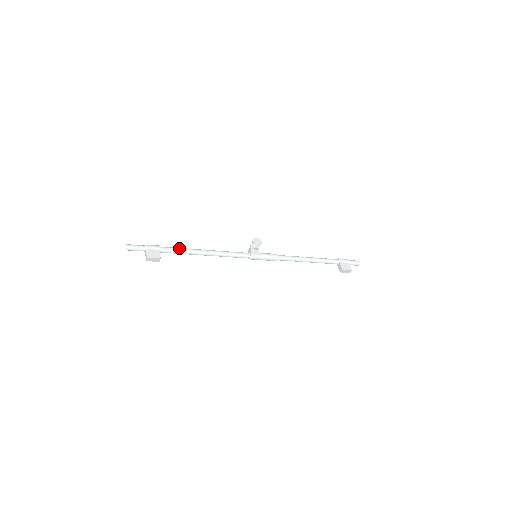
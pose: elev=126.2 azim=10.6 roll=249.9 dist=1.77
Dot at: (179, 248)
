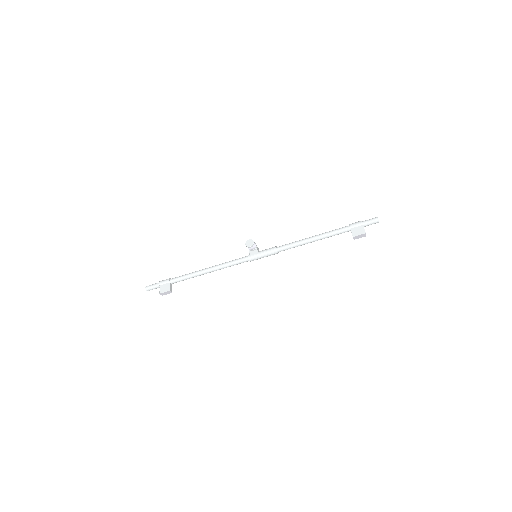
Dot at: (185, 275)
